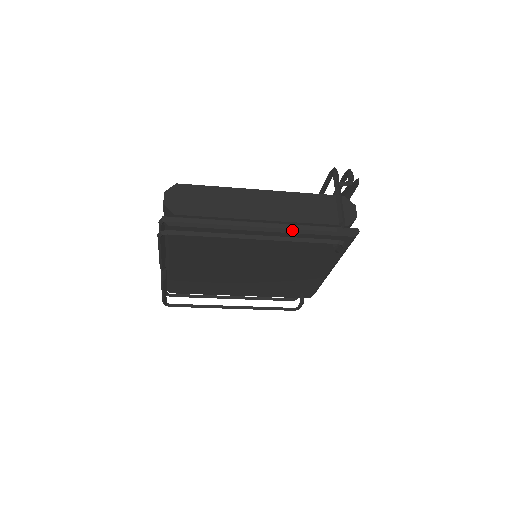
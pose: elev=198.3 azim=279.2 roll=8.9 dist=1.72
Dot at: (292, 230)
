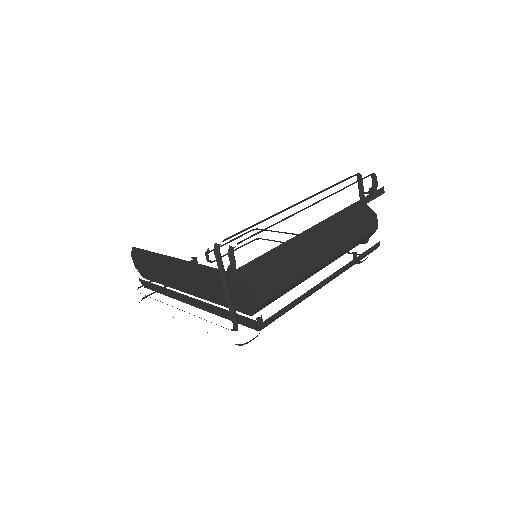
Dot at: (209, 310)
